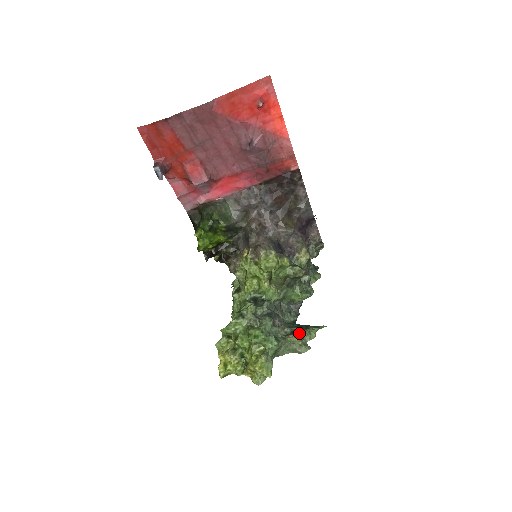
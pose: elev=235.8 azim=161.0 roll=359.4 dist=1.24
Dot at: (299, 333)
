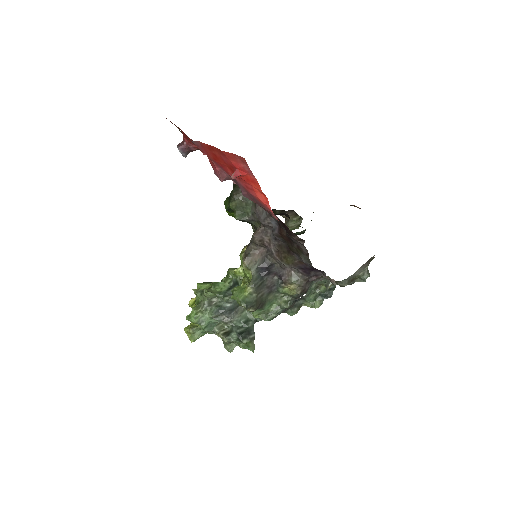
Dot at: (227, 338)
